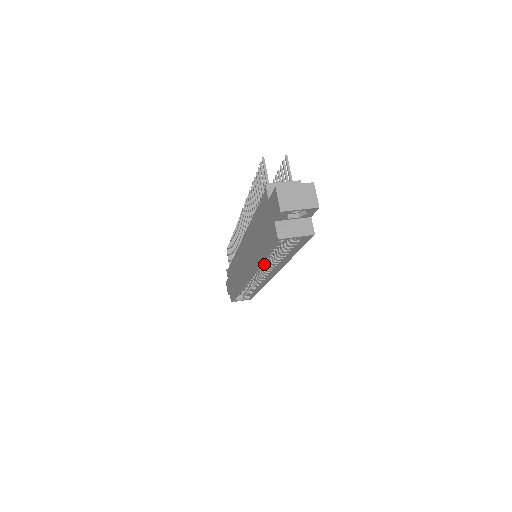
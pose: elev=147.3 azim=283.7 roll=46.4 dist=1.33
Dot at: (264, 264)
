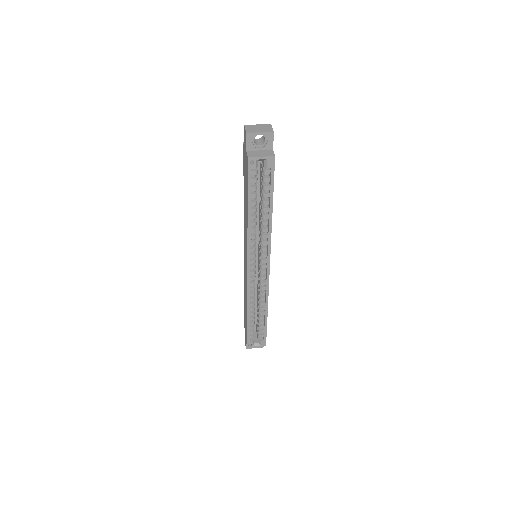
Dot at: (254, 232)
